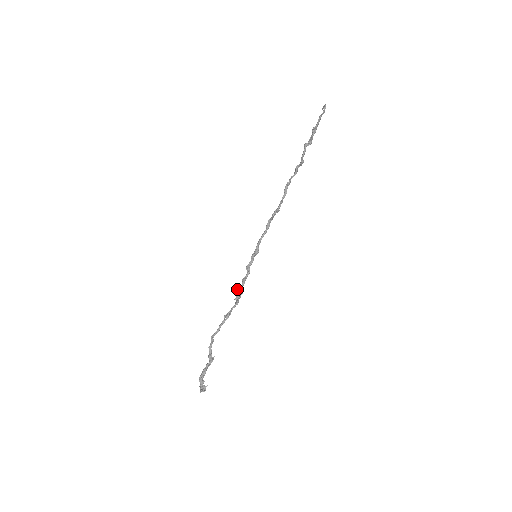
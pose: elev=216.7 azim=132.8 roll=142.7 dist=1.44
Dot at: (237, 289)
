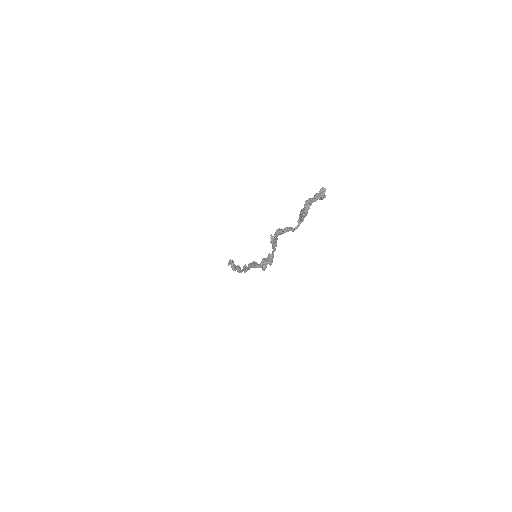
Dot at: (263, 264)
